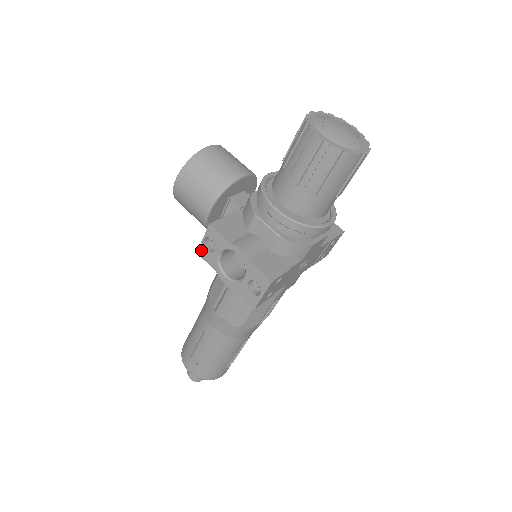
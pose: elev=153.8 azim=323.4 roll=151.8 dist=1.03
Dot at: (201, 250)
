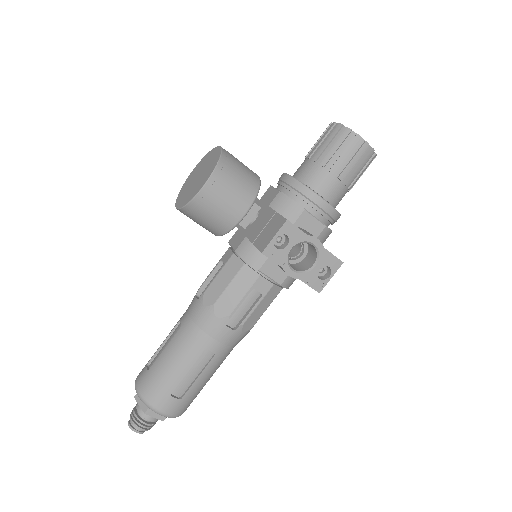
Dot at: (268, 249)
